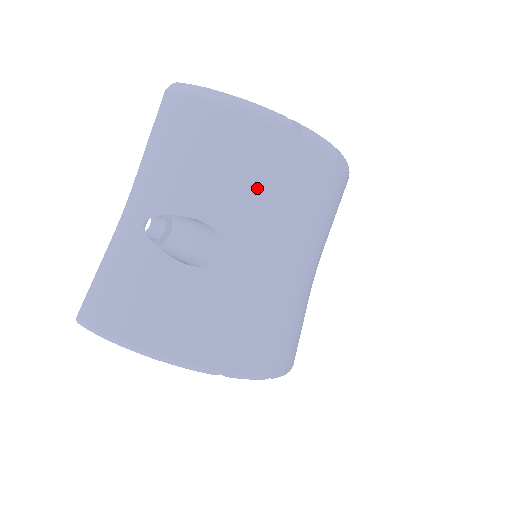
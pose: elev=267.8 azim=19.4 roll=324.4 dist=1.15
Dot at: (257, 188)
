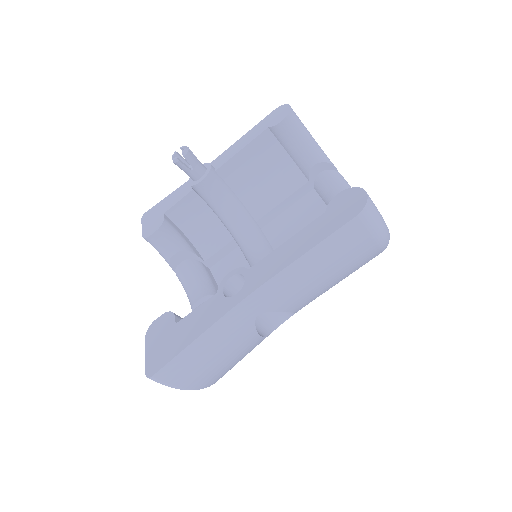
Dot at: occluded
